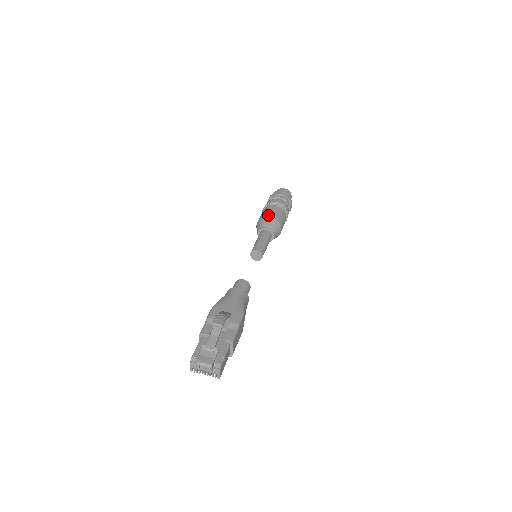
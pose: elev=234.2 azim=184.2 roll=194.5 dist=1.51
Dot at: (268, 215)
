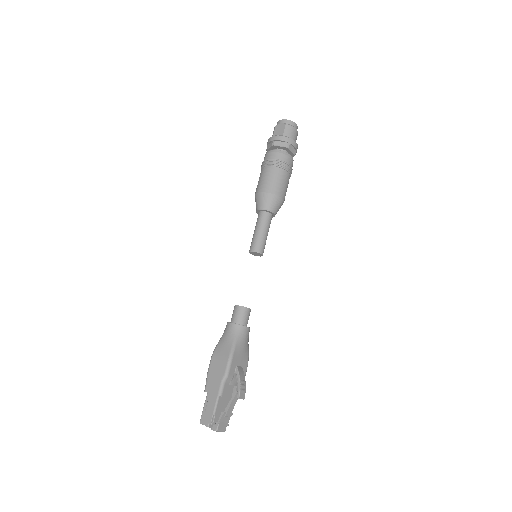
Dot at: (281, 195)
